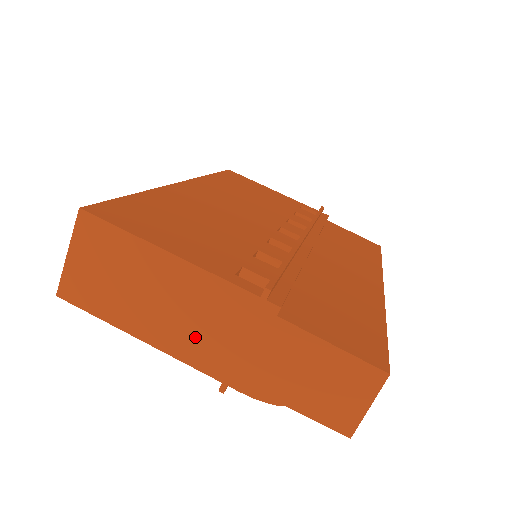
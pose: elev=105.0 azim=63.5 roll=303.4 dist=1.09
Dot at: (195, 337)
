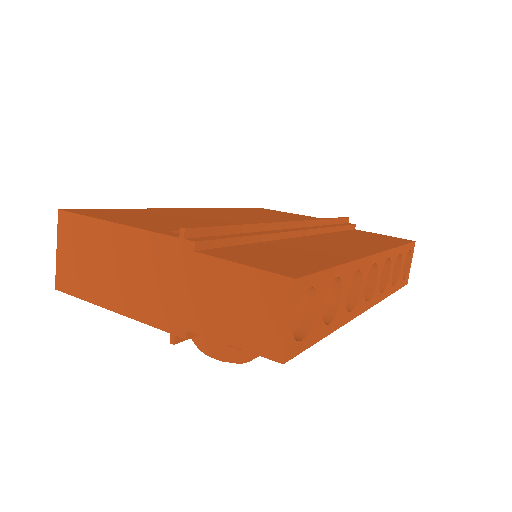
Dot at: (144, 294)
